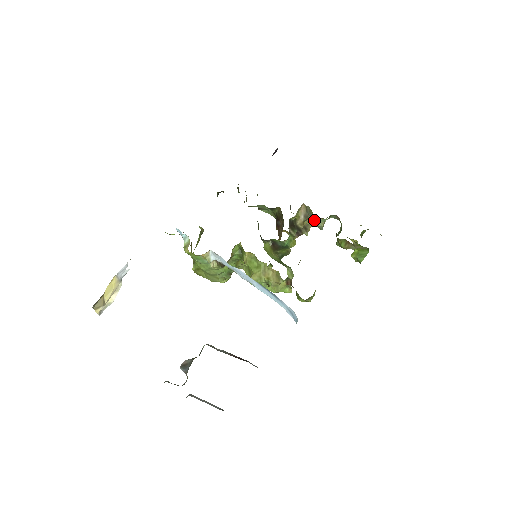
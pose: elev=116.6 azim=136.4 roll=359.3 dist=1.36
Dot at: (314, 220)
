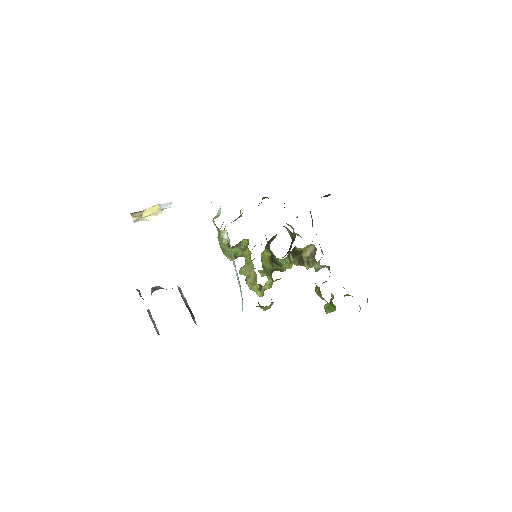
Dot at: (313, 260)
